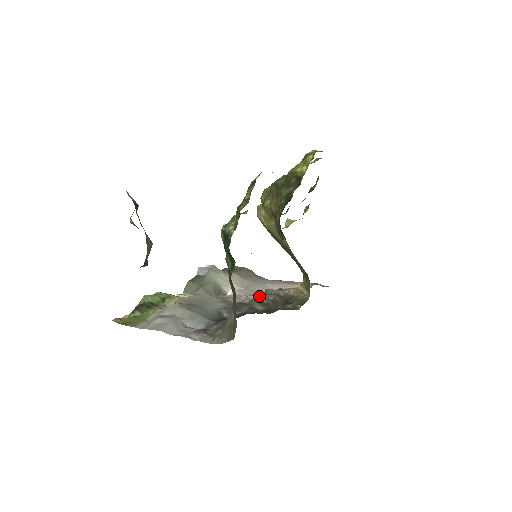
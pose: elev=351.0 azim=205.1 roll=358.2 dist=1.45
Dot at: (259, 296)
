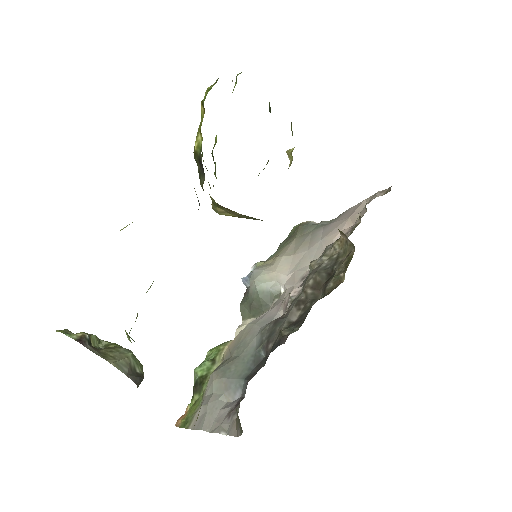
Dot at: (306, 279)
